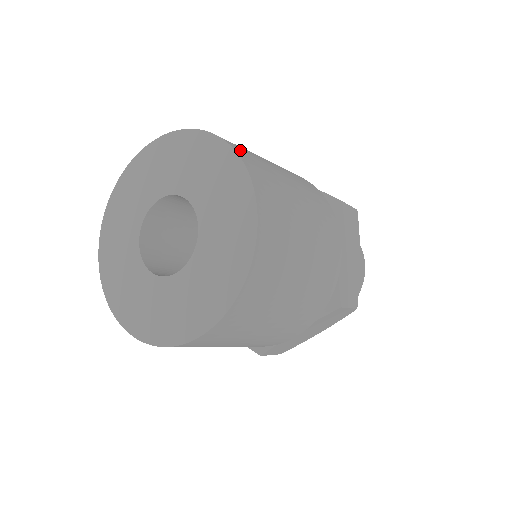
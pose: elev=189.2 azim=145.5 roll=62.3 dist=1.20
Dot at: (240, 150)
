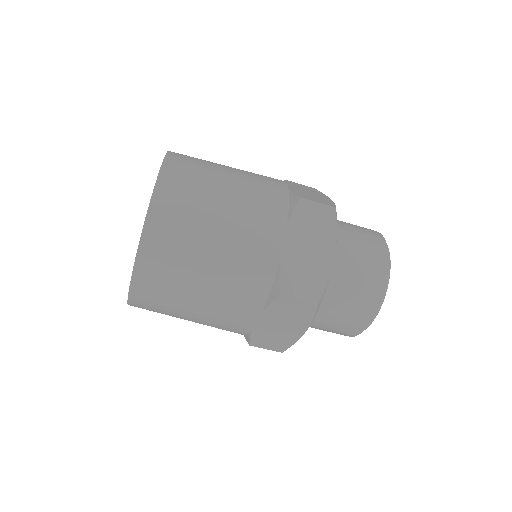
Dot at: occluded
